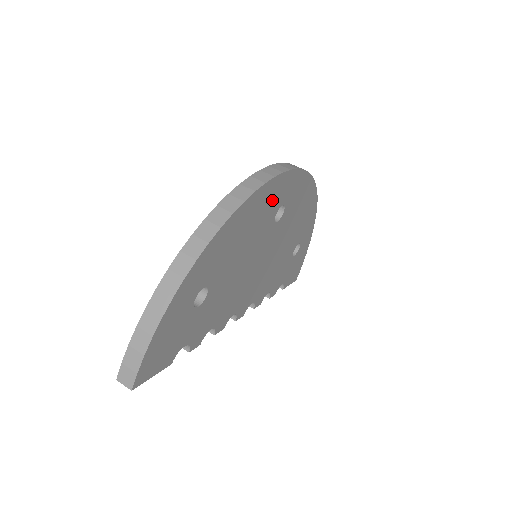
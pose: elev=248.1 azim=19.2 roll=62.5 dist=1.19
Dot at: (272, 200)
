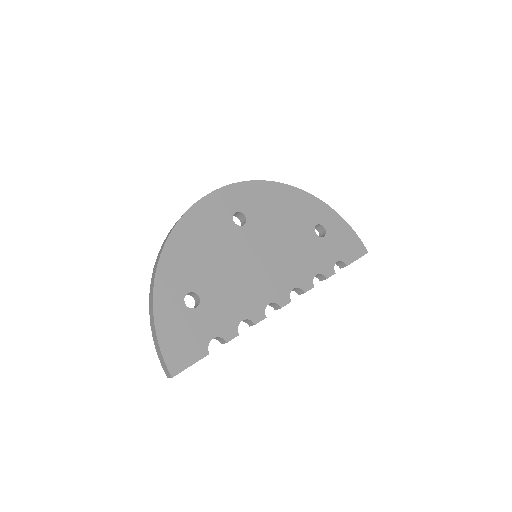
Dot at: (213, 216)
